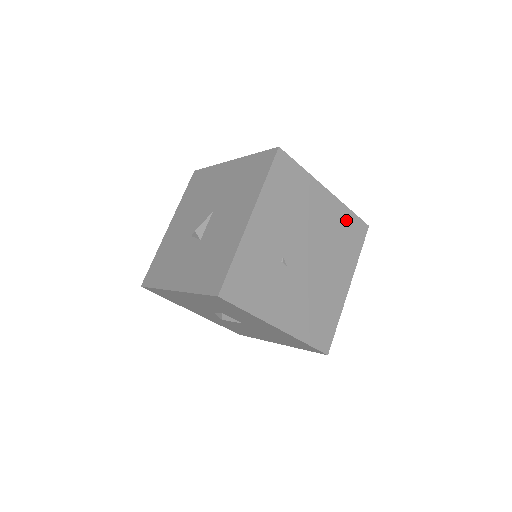
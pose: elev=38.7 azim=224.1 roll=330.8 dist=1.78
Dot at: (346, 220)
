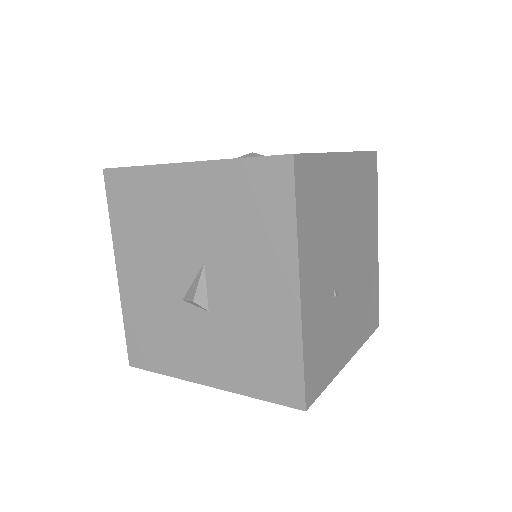
Dot at: (362, 170)
